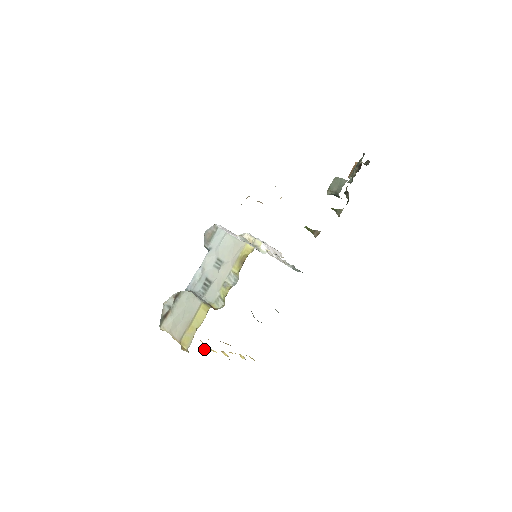
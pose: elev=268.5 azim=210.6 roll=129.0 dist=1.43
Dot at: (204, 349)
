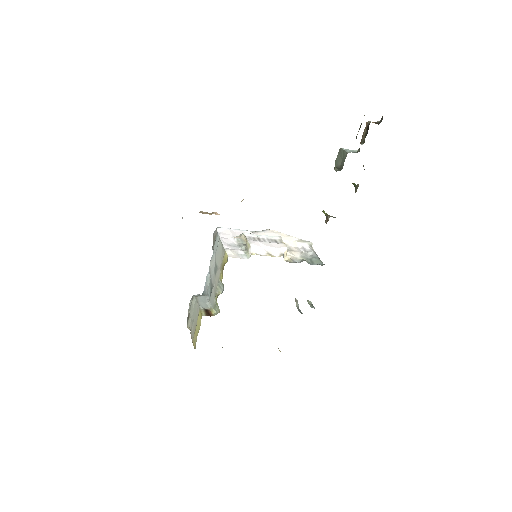
Dot at: (222, 347)
